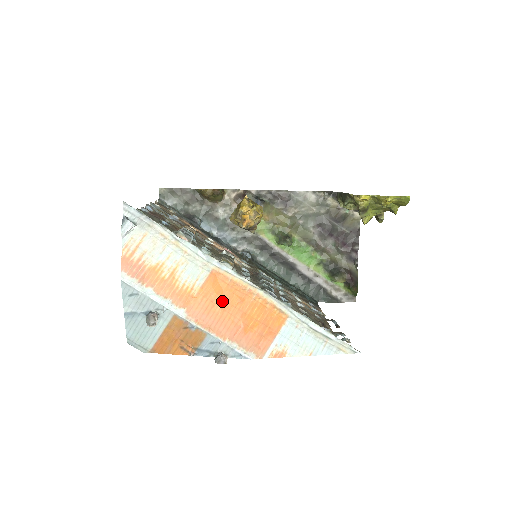
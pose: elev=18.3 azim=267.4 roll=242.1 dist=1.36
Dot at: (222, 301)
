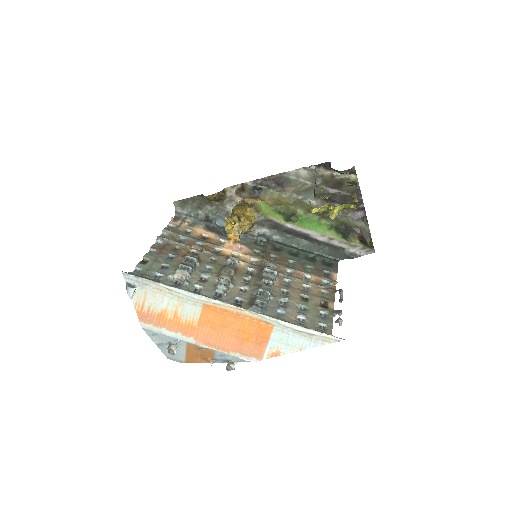
Dot at: (218, 325)
